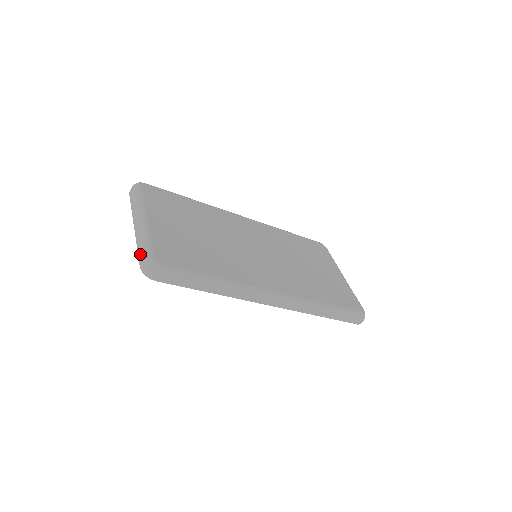
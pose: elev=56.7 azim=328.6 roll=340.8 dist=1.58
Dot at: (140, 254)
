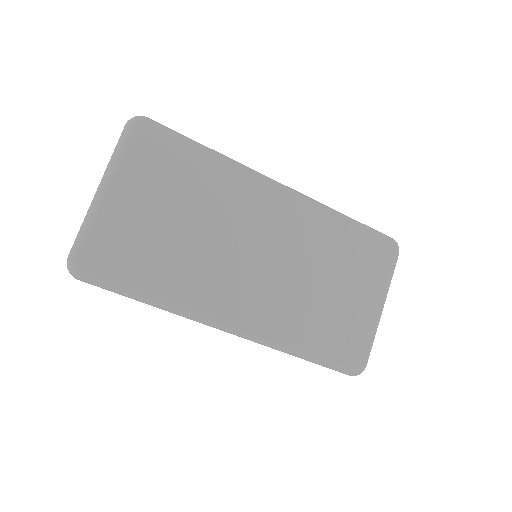
Dot at: (74, 242)
